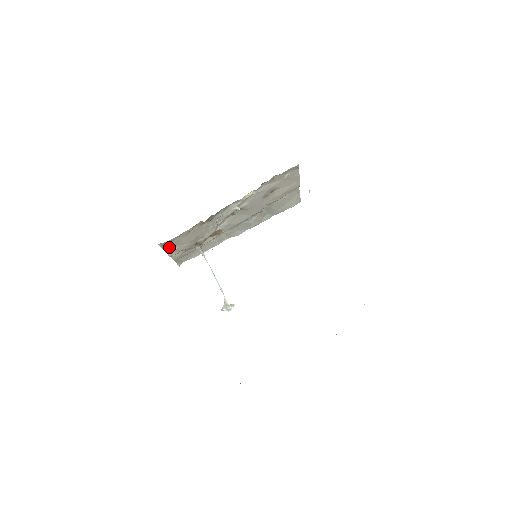
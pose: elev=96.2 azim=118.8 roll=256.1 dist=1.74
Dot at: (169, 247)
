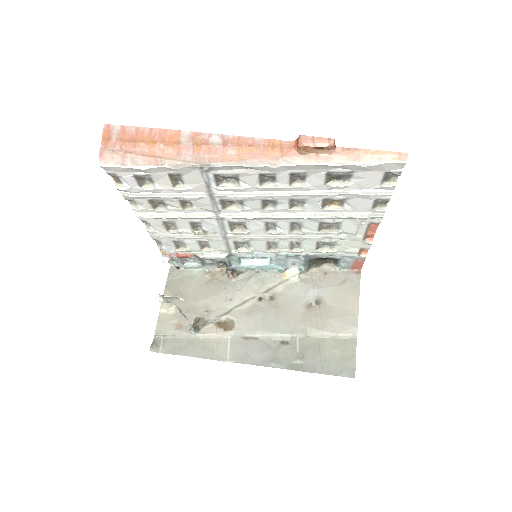
Dot at: (173, 287)
